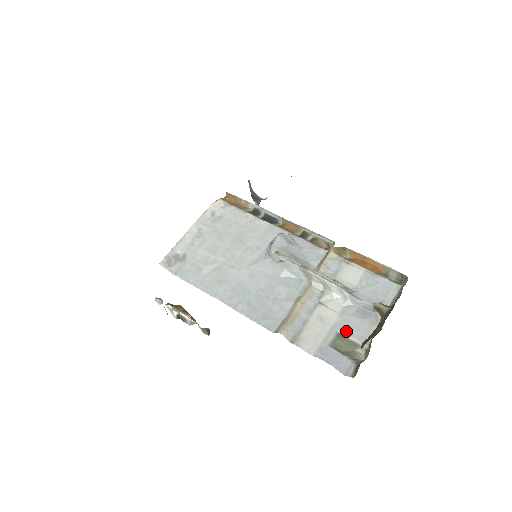
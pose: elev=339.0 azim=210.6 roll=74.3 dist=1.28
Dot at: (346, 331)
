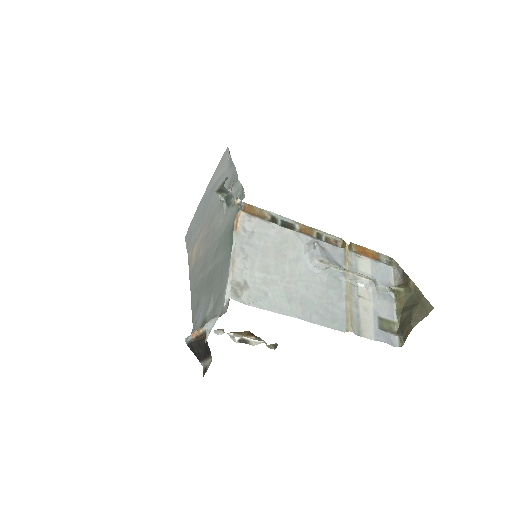
Dot at: (382, 313)
